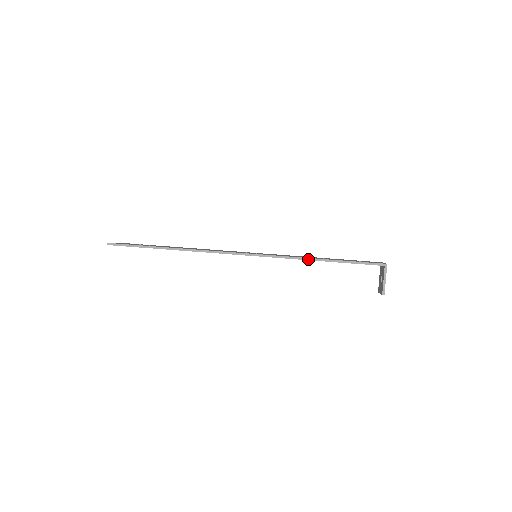
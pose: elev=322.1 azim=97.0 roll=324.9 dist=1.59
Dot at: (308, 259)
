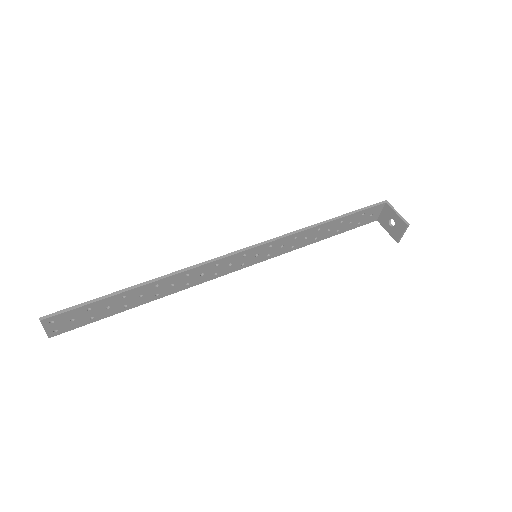
Dot at: (315, 225)
